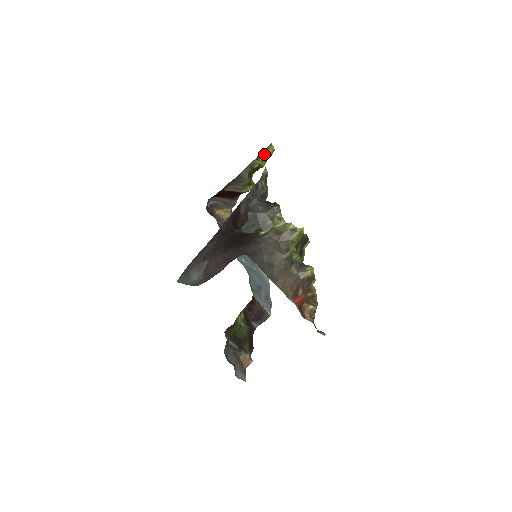
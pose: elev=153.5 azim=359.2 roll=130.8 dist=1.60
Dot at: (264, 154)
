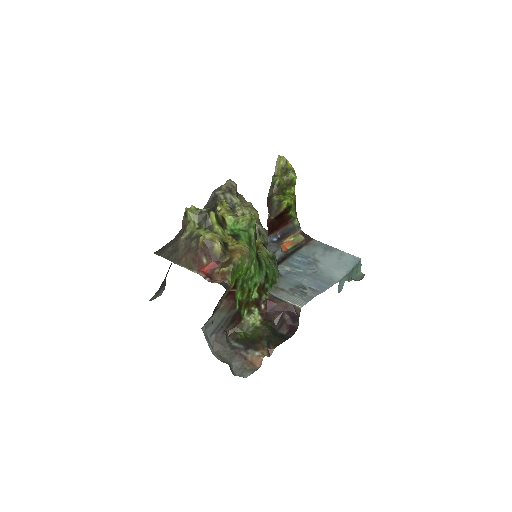
Dot at: (279, 168)
